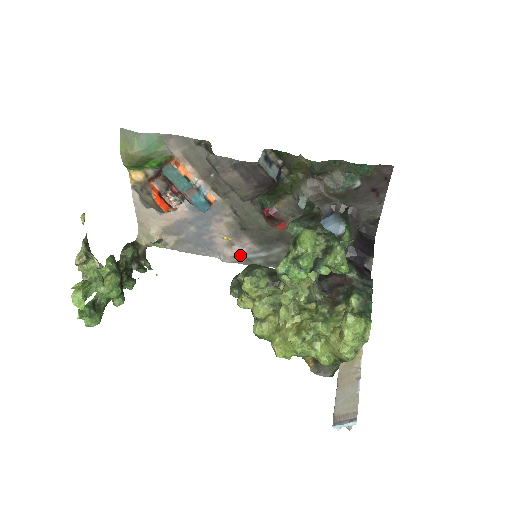
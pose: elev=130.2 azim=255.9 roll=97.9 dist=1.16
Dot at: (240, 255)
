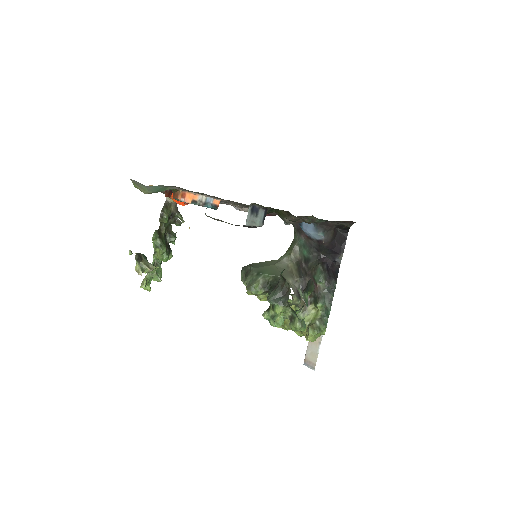
Dot at: occluded
